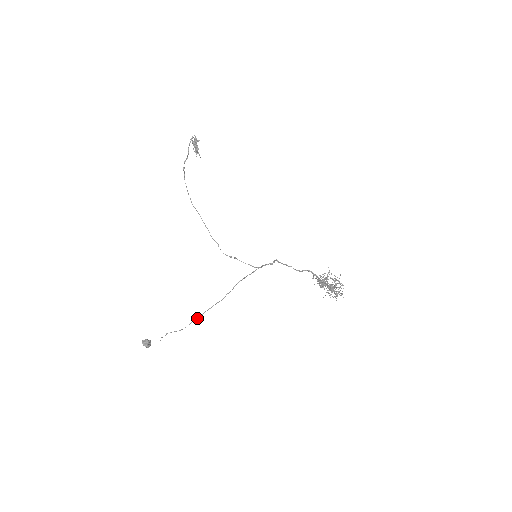
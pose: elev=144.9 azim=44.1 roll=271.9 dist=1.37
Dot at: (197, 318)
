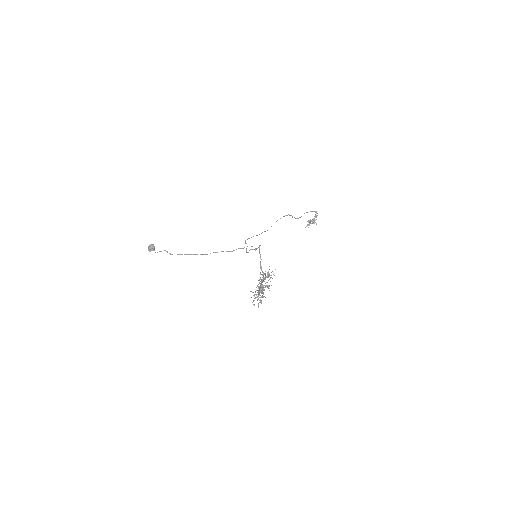
Dot at: (186, 254)
